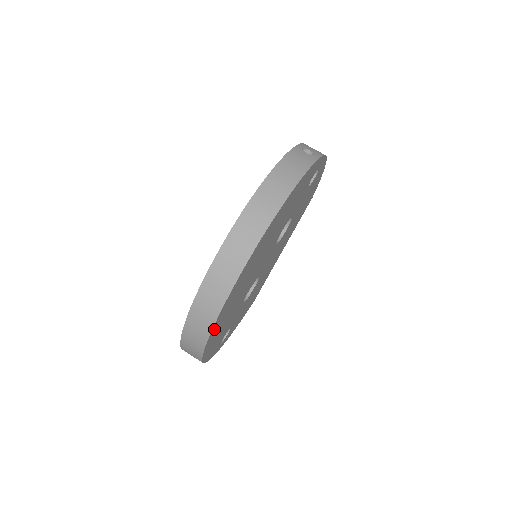
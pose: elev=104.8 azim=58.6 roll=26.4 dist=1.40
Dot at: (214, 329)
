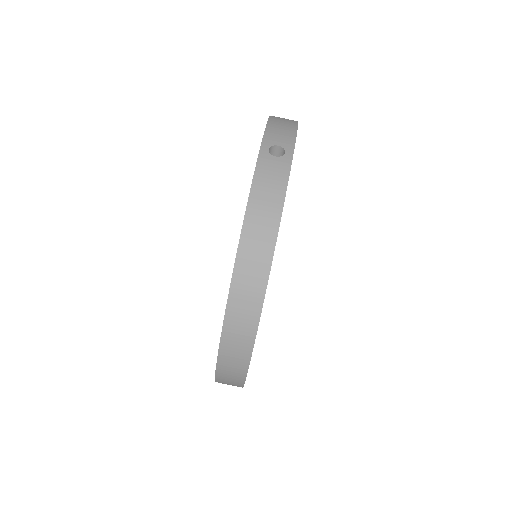
Dot at: occluded
